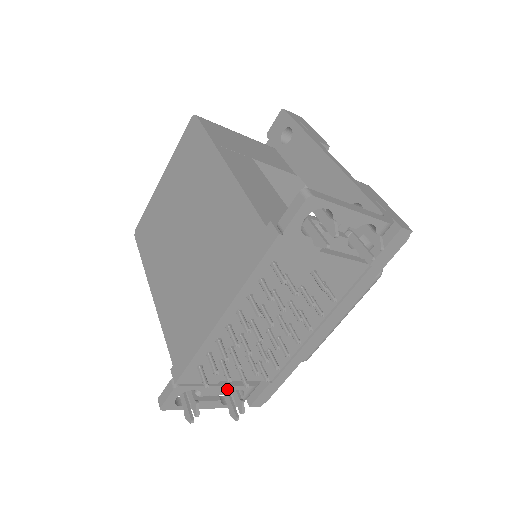
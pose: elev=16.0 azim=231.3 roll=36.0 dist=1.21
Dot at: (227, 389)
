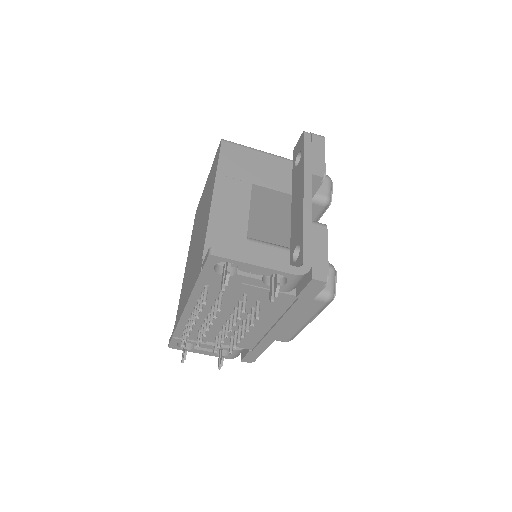
Dot at: occluded
